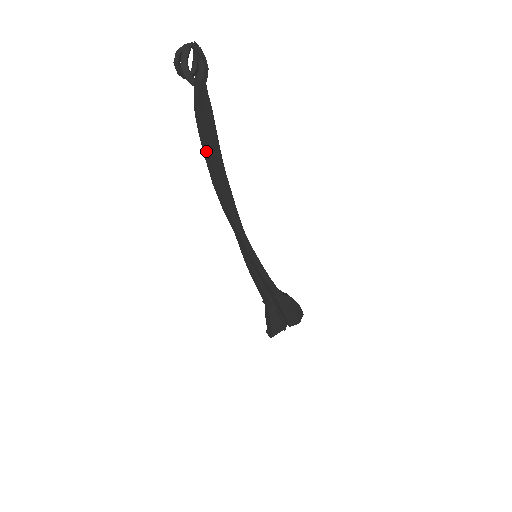
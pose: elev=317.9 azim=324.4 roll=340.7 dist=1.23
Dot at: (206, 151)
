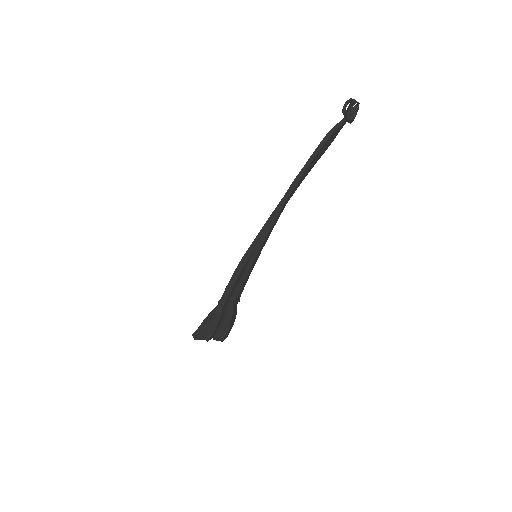
Dot at: (313, 158)
